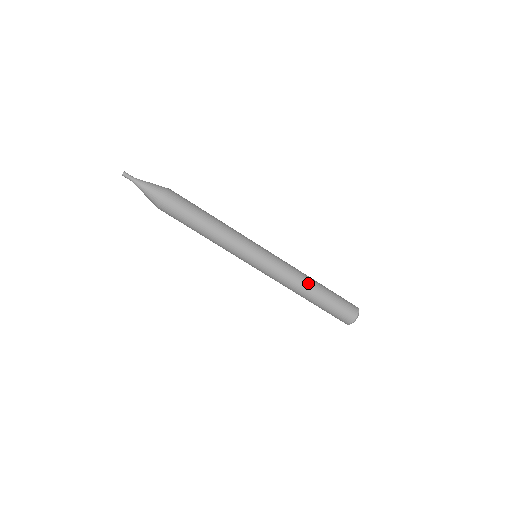
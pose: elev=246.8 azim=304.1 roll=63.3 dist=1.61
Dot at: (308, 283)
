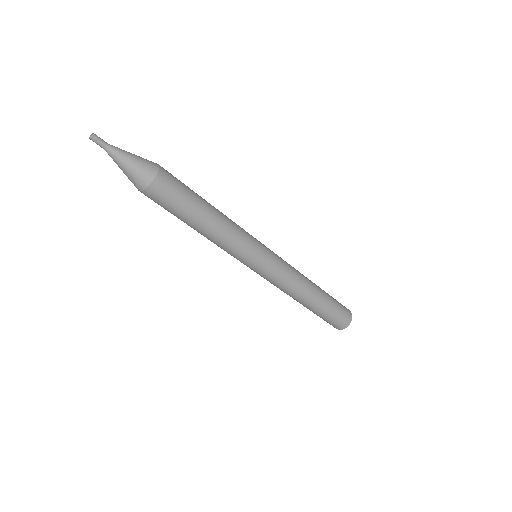
Dot at: (306, 296)
